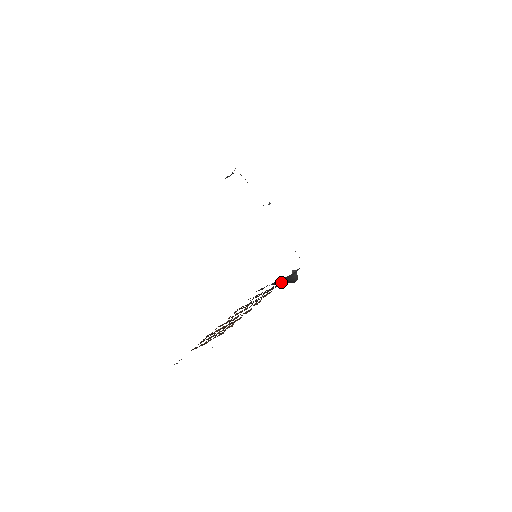
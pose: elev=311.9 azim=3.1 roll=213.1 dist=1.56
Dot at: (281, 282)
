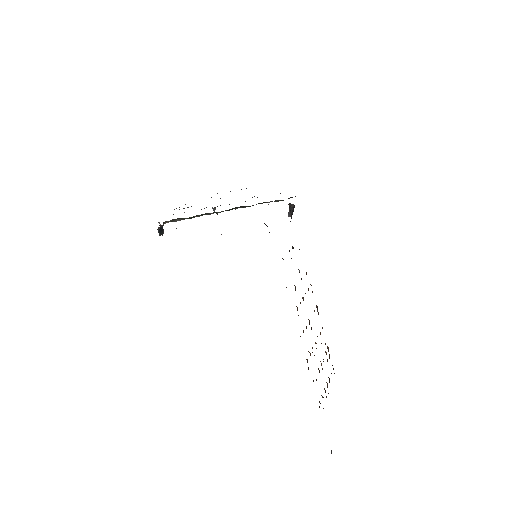
Dot at: occluded
